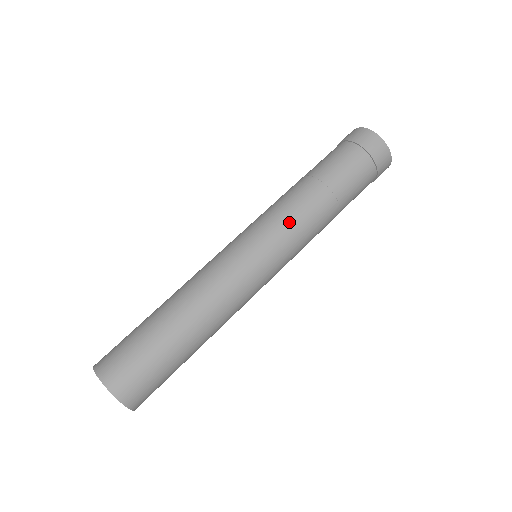
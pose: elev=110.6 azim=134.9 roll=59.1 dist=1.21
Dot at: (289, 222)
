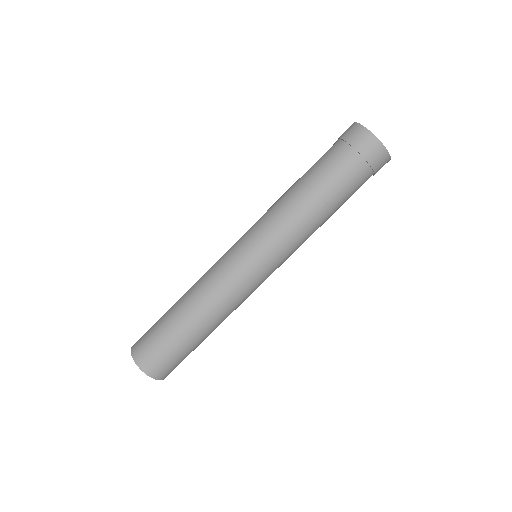
Dot at: (273, 224)
